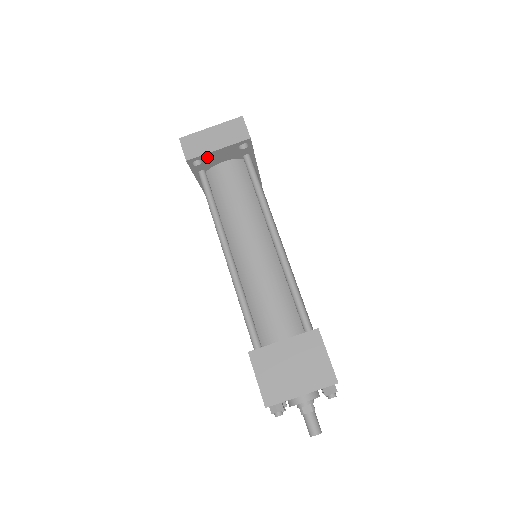
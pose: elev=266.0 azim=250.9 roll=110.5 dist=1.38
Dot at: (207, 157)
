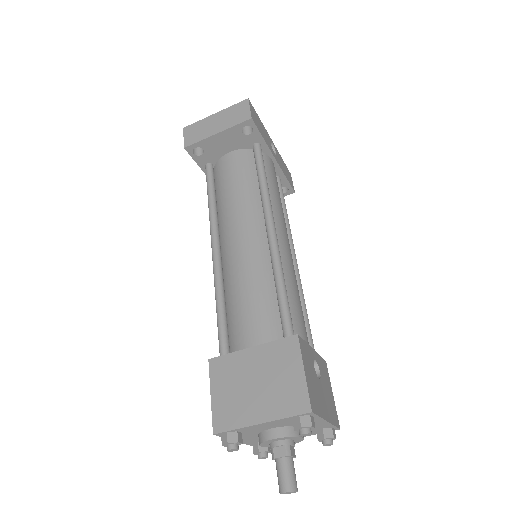
Dot at: (208, 144)
